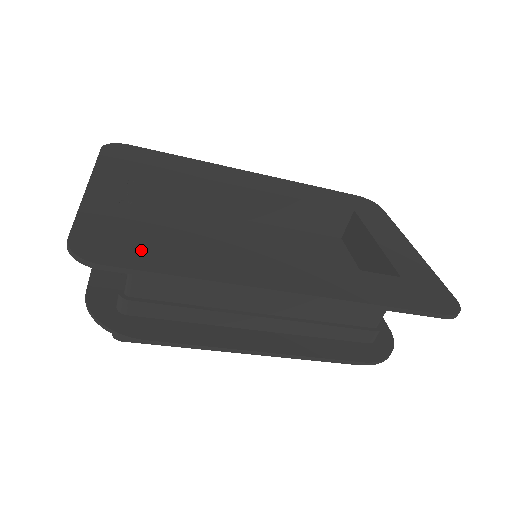
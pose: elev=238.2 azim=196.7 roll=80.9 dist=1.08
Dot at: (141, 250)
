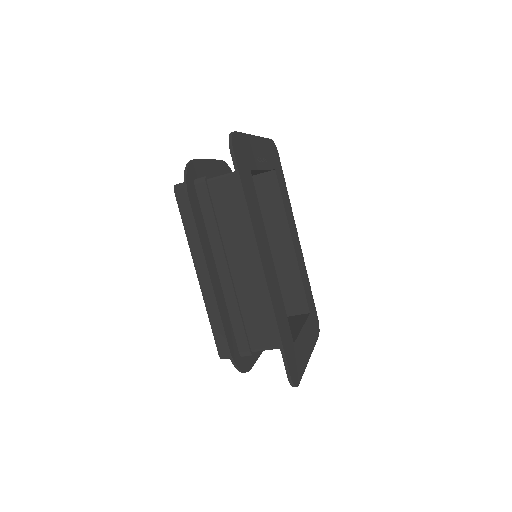
Dot at: (246, 172)
